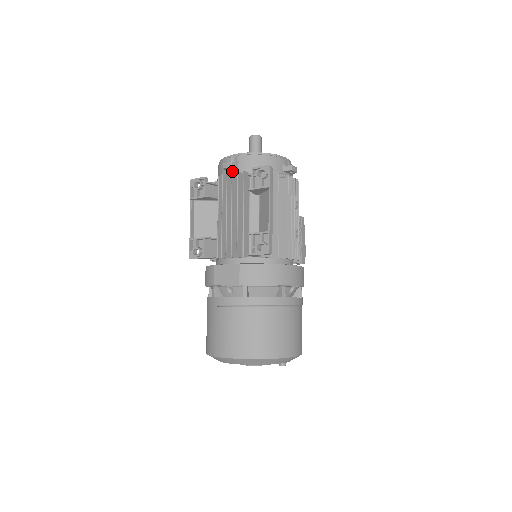
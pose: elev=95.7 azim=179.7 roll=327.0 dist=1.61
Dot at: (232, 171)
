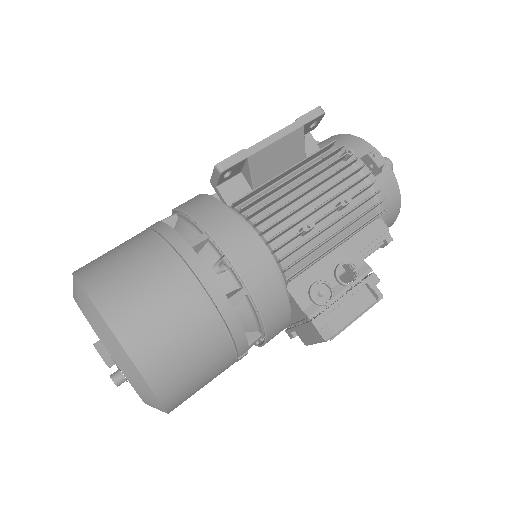
Dot at: occluded
